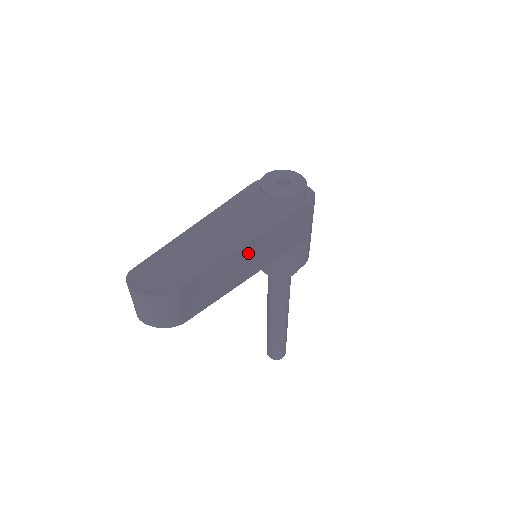
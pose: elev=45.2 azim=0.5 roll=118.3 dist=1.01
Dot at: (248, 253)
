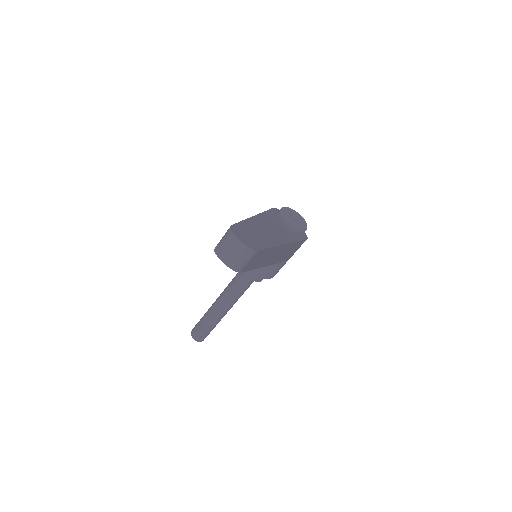
Dot at: (277, 251)
